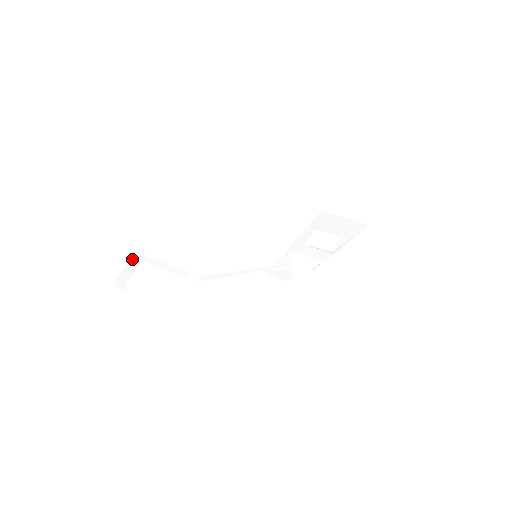
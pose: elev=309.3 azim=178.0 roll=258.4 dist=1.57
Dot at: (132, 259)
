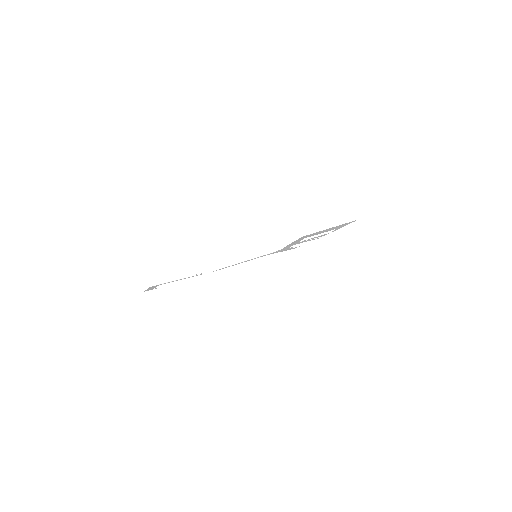
Dot at: occluded
